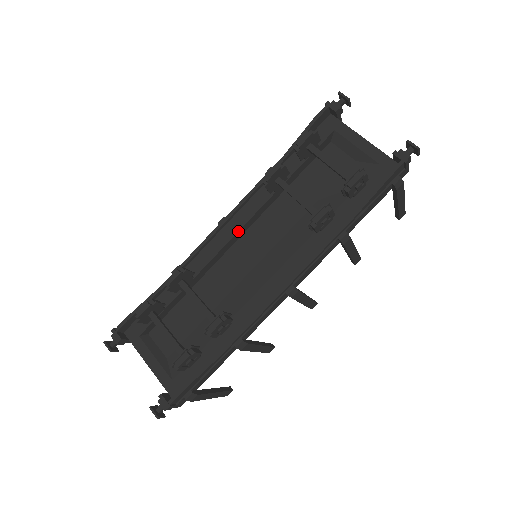
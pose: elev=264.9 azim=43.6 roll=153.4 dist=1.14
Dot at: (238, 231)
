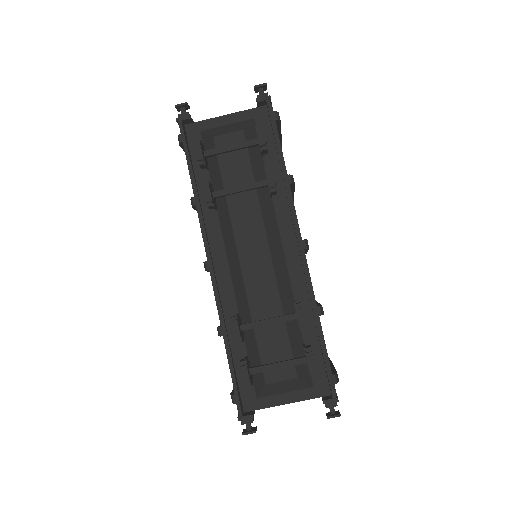
Dot at: (226, 257)
